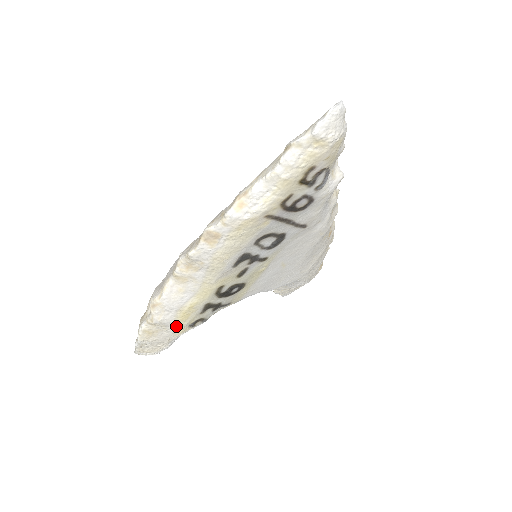
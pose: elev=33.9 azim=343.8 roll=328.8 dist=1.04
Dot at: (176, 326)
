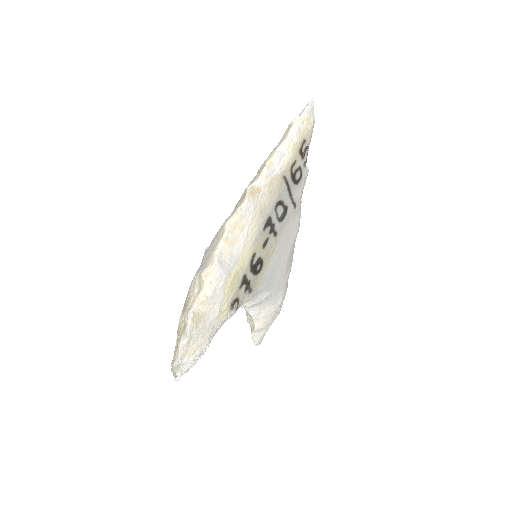
Dot at: (223, 302)
